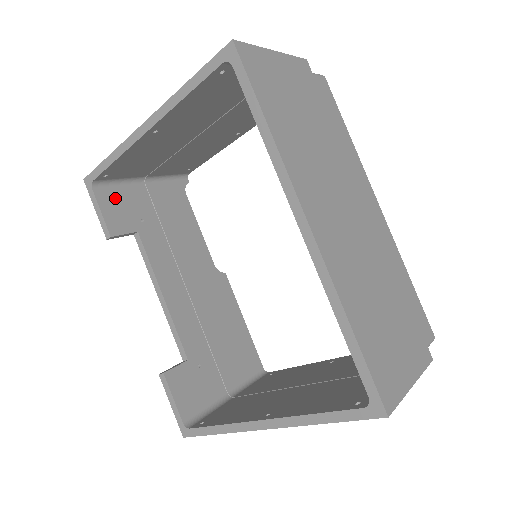
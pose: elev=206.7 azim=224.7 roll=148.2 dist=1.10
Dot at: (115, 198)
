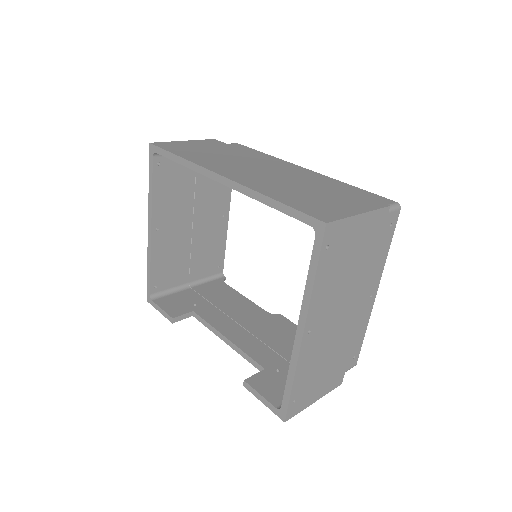
Dot at: (170, 300)
